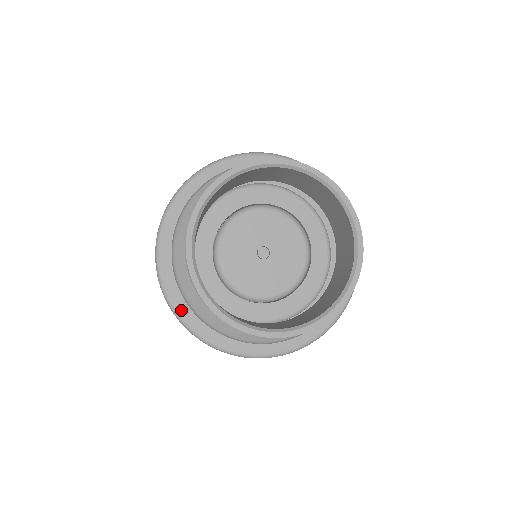
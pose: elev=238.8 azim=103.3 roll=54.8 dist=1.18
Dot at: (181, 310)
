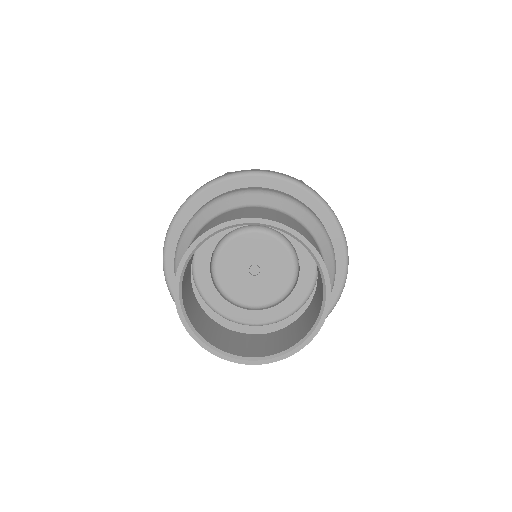
Dot at: occluded
